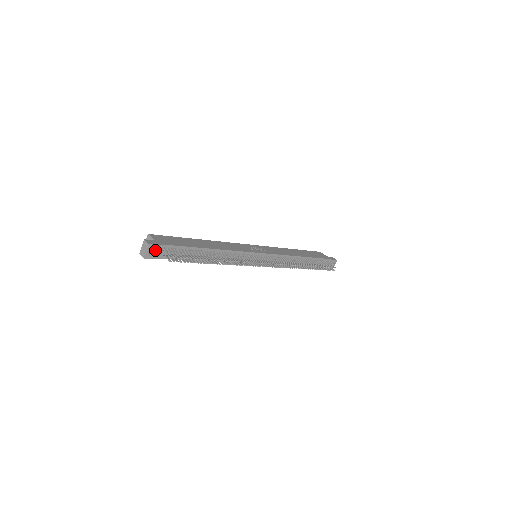
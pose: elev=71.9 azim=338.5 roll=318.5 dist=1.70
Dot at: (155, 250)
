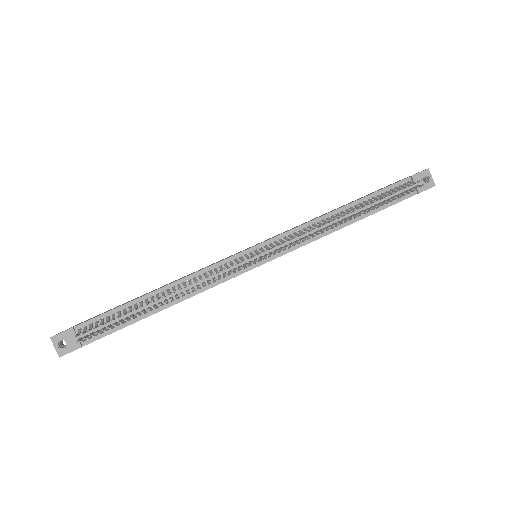
Dot at: (66, 340)
